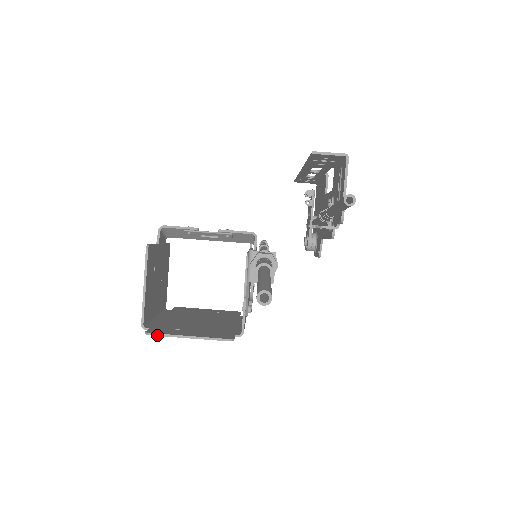
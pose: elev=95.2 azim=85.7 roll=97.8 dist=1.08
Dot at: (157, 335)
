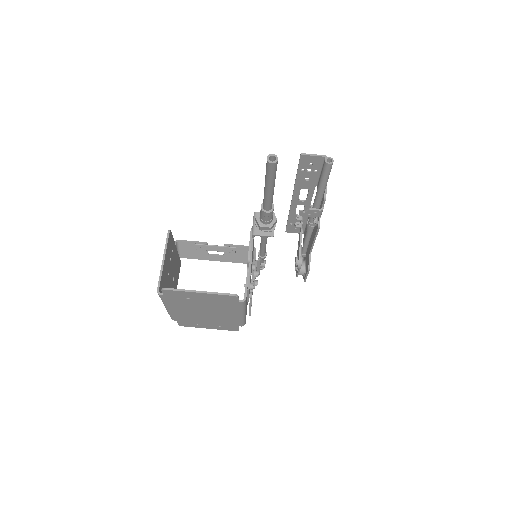
Dot at: (172, 290)
